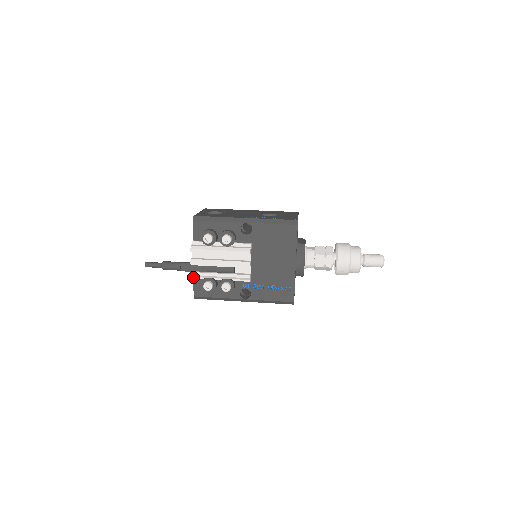
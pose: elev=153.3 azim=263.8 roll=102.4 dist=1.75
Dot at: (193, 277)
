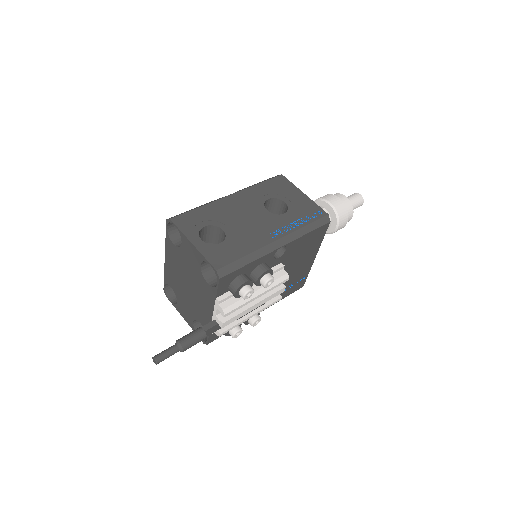
Dot at: occluded
